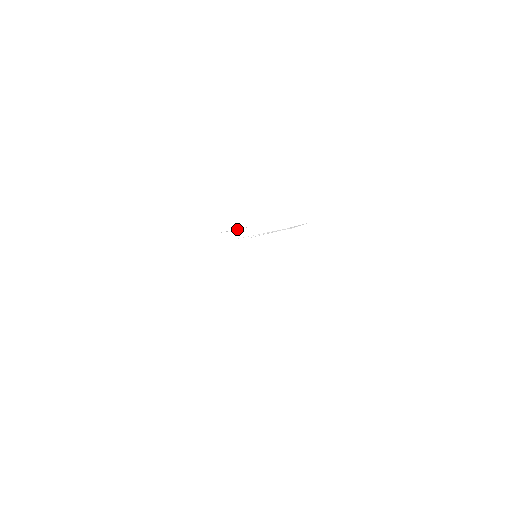
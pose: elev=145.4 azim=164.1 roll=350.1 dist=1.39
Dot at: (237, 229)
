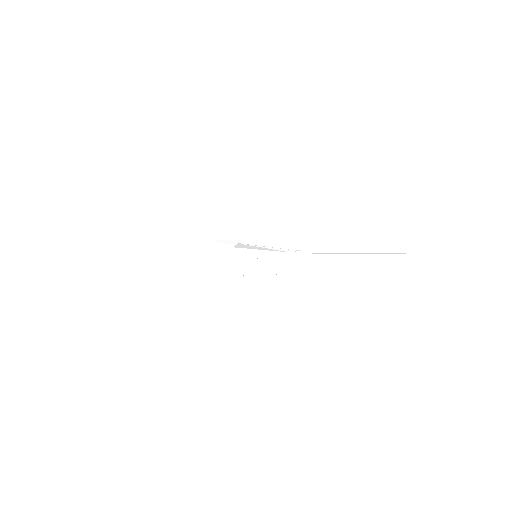
Dot at: (232, 242)
